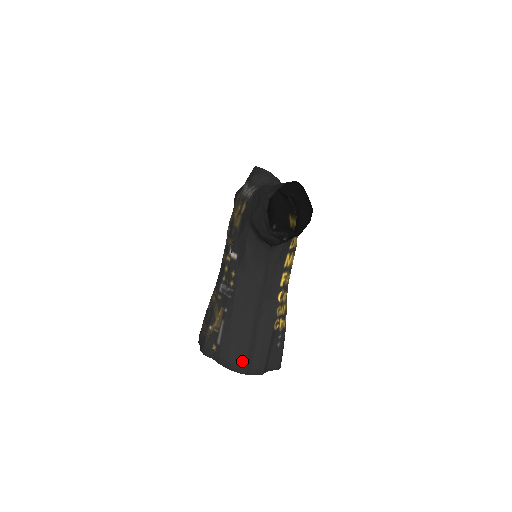
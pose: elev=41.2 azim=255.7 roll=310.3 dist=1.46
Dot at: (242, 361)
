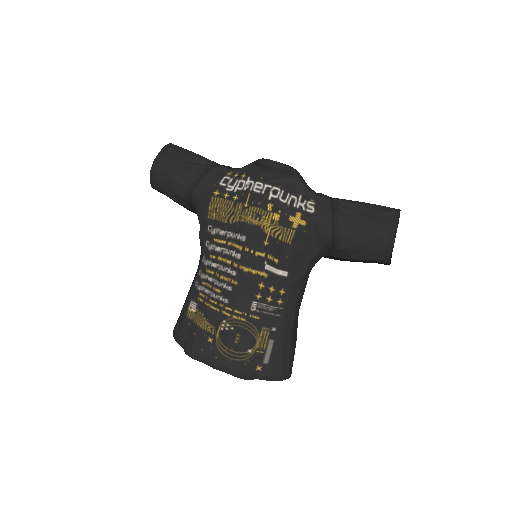
Dot at: (290, 367)
